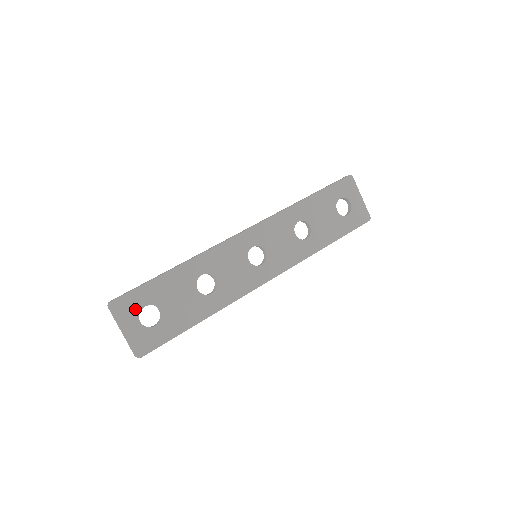
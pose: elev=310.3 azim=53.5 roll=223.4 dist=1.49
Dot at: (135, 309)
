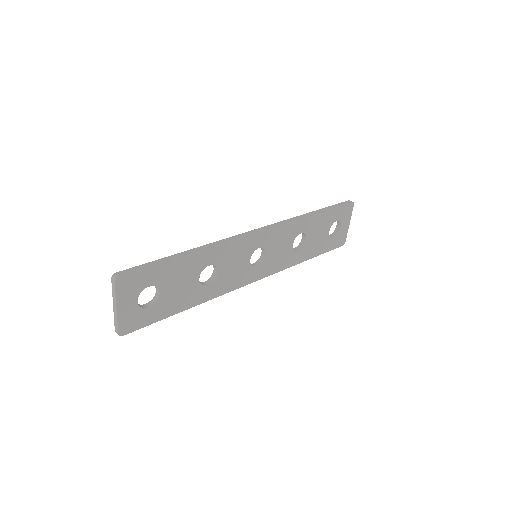
Dot at: (138, 288)
